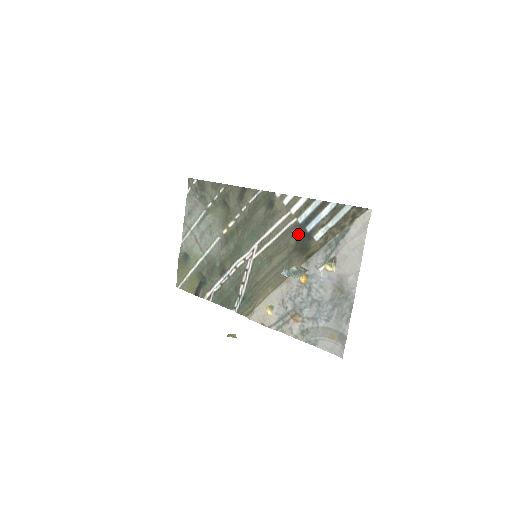
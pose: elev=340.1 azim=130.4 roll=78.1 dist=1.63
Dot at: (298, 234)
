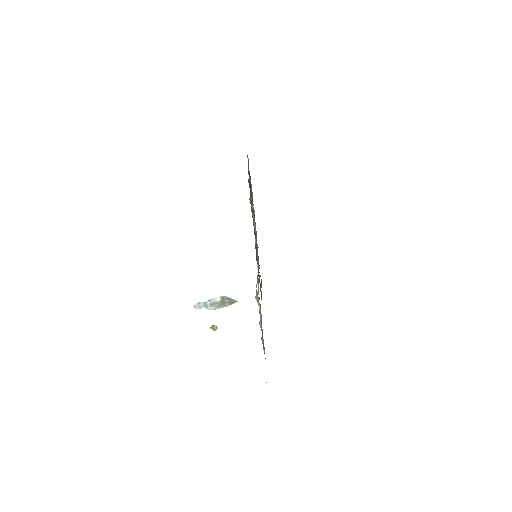
Dot at: (256, 255)
